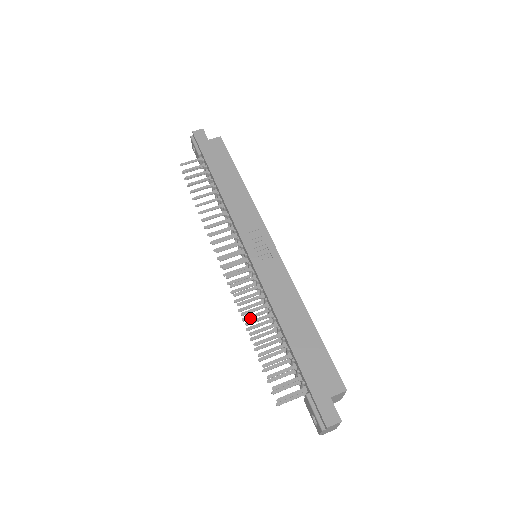
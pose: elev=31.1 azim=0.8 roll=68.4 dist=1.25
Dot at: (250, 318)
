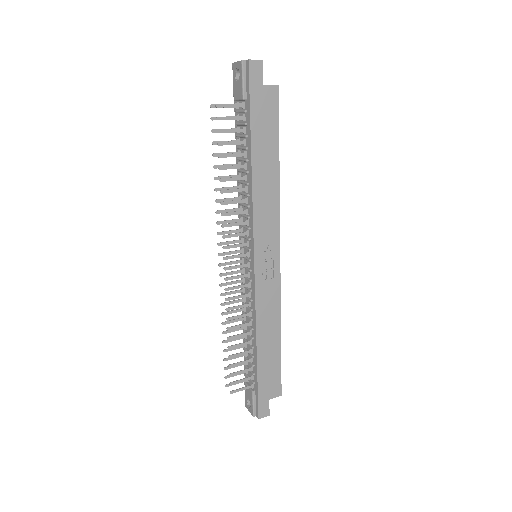
Dot at: occluded
